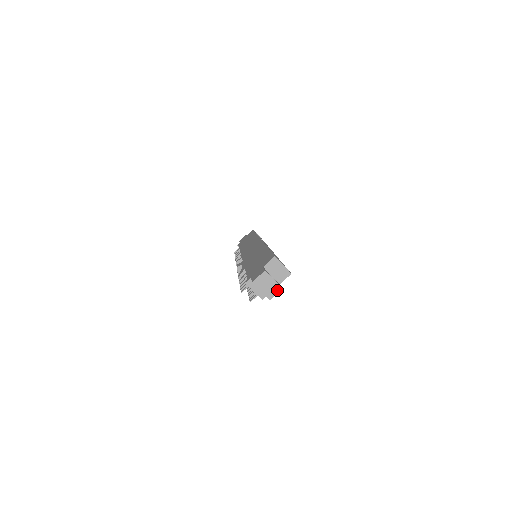
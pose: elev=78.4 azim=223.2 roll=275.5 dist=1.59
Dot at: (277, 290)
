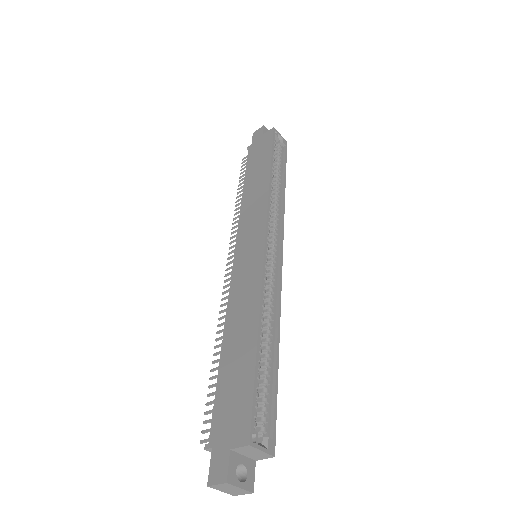
Dot at: (245, 493)
